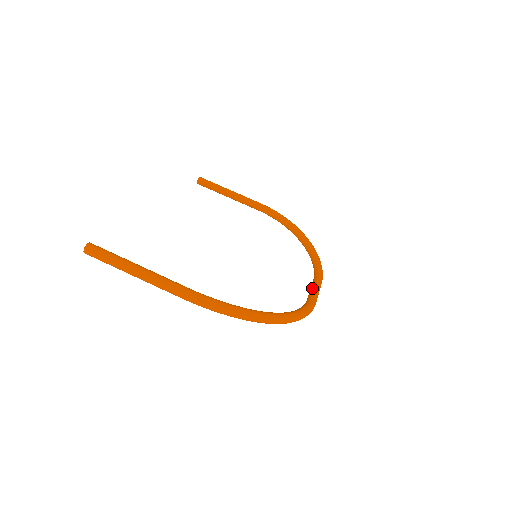
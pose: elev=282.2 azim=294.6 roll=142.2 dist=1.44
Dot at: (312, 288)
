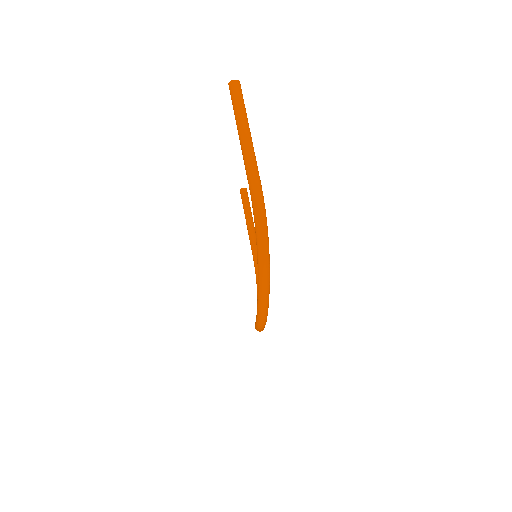
Dot at: occluded
